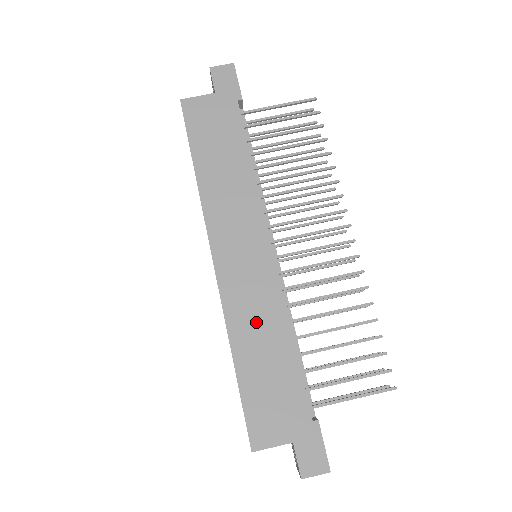
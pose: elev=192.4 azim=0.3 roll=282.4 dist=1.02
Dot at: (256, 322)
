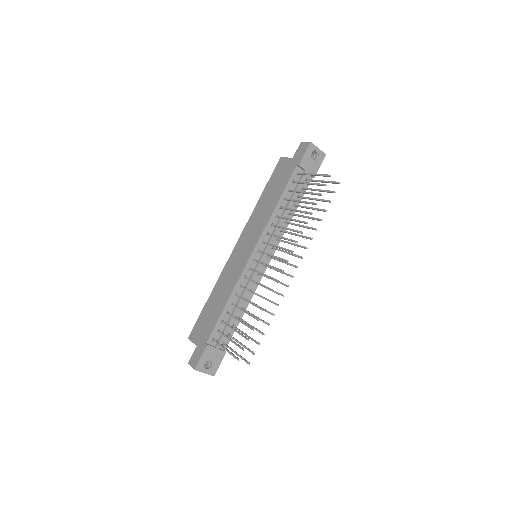
Dot at: (225, 284)
